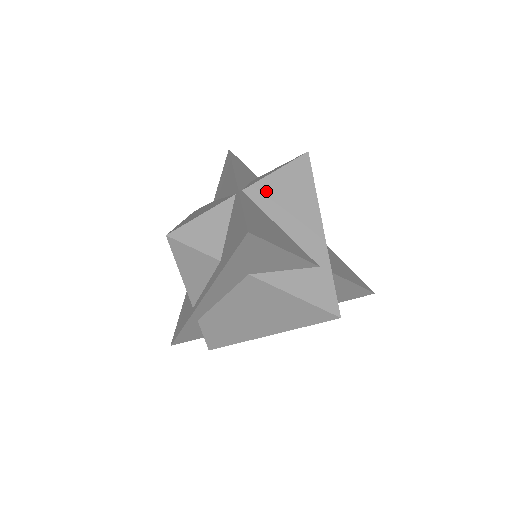
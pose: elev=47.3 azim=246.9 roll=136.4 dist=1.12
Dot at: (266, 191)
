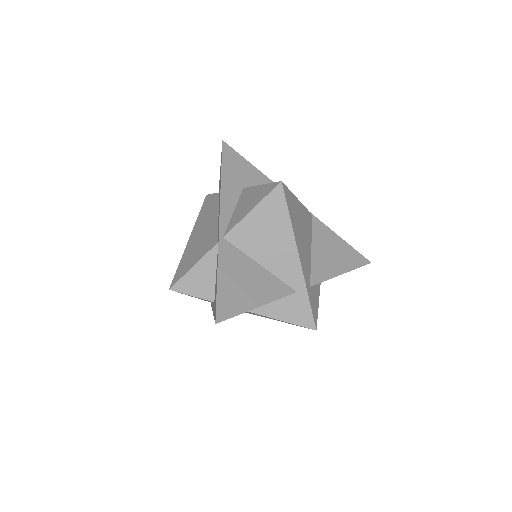
Dot at: (244, 233)
